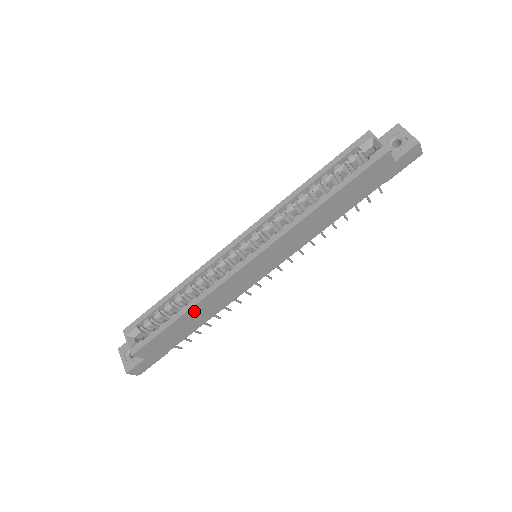
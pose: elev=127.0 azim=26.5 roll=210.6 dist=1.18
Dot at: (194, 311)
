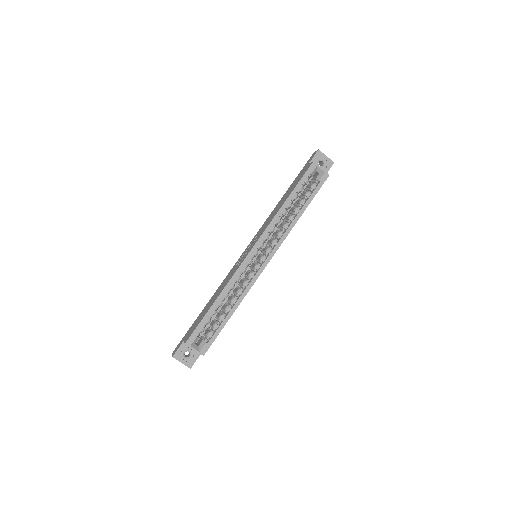
Dot at: occluded
